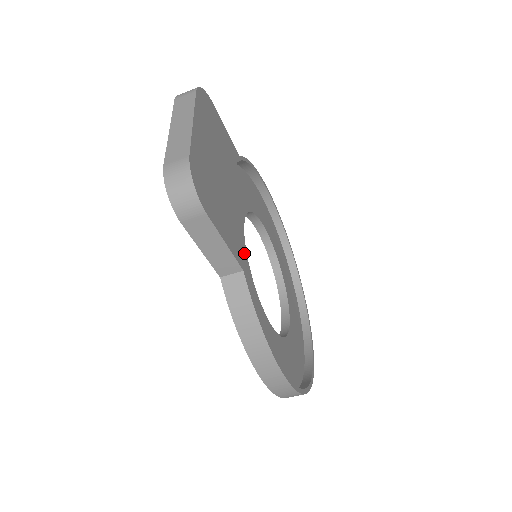
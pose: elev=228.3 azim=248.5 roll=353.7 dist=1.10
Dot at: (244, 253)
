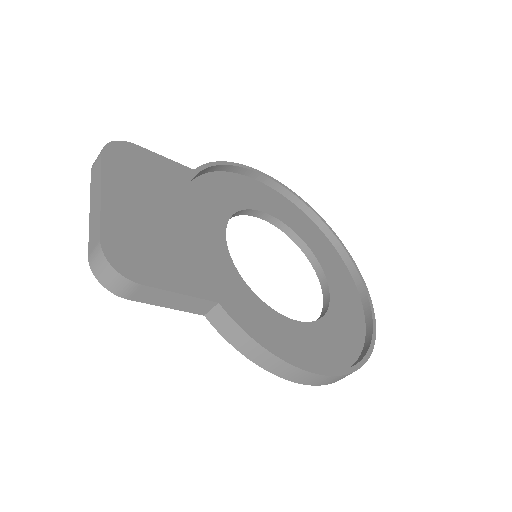
Dot at: (231, 270)
